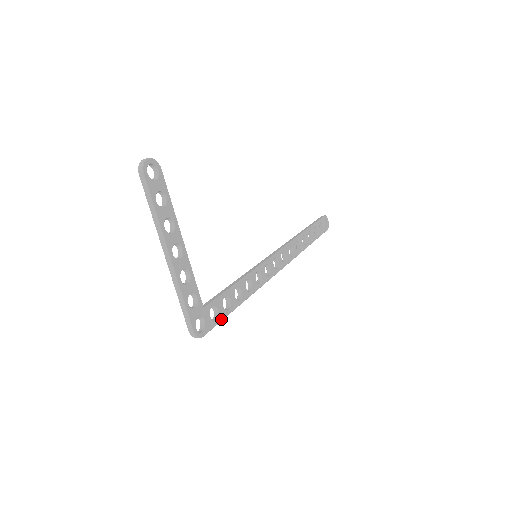
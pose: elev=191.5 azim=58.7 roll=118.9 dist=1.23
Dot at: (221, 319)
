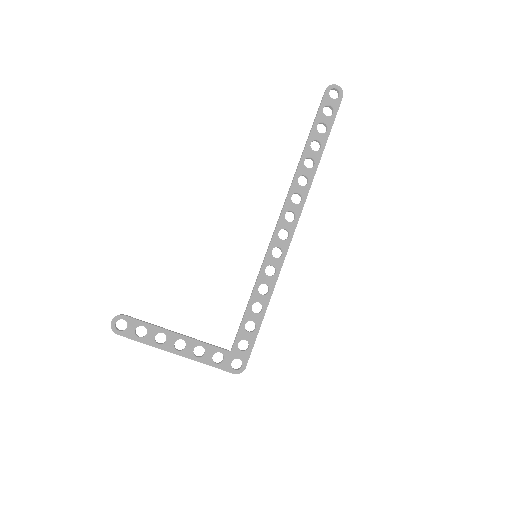
Dot at: (253, 342)
